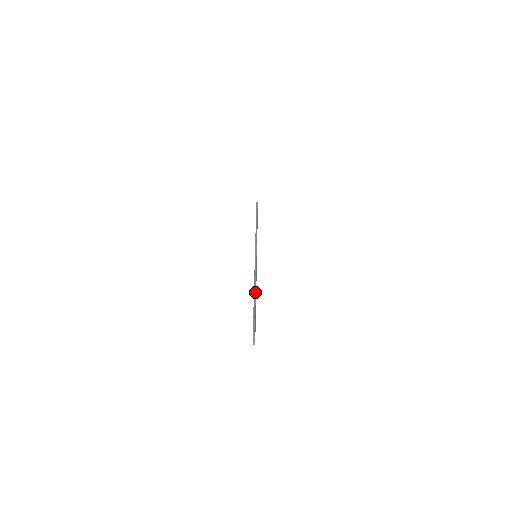
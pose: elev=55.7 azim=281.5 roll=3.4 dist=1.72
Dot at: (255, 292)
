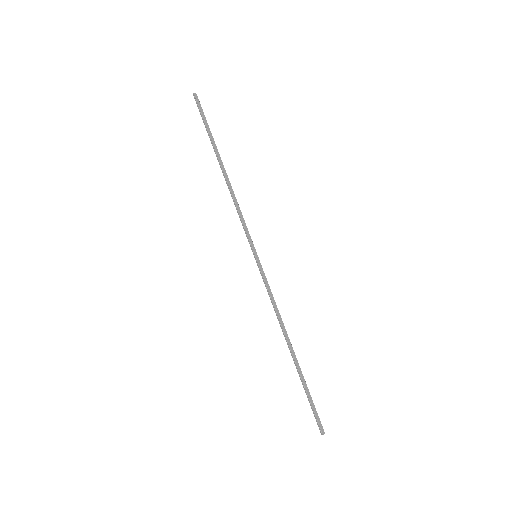
Dot at: (287, 343)
